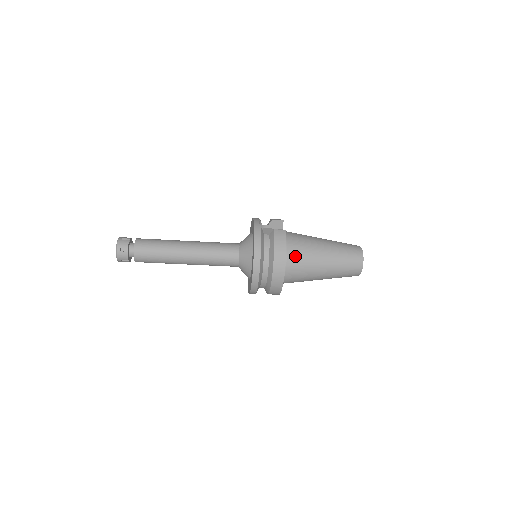
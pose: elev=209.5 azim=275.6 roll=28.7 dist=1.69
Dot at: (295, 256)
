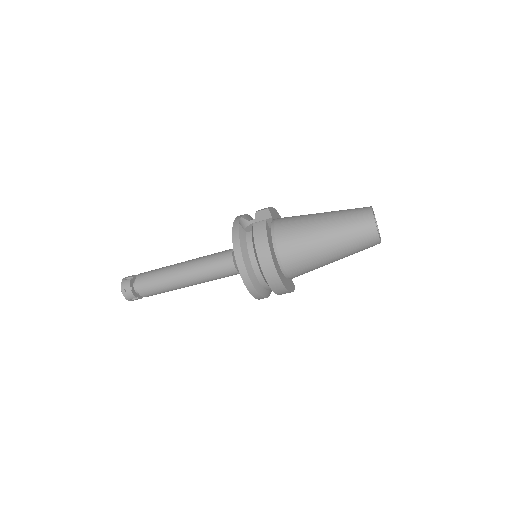
Dot at: (286, 246)
